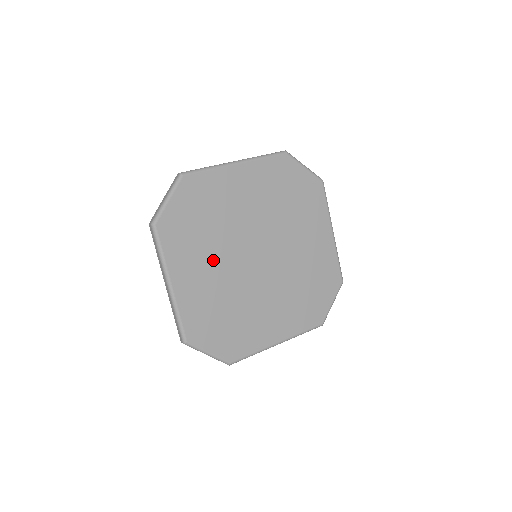
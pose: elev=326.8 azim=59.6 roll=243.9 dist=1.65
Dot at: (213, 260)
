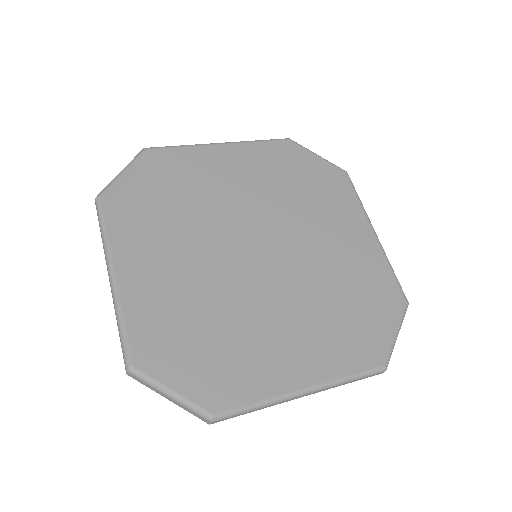
Dot at: (184, 249)
